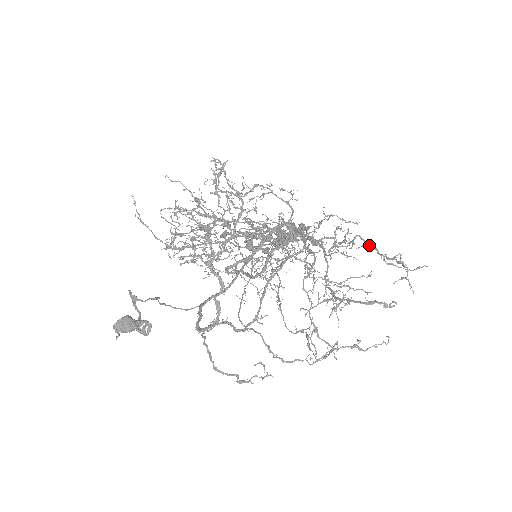
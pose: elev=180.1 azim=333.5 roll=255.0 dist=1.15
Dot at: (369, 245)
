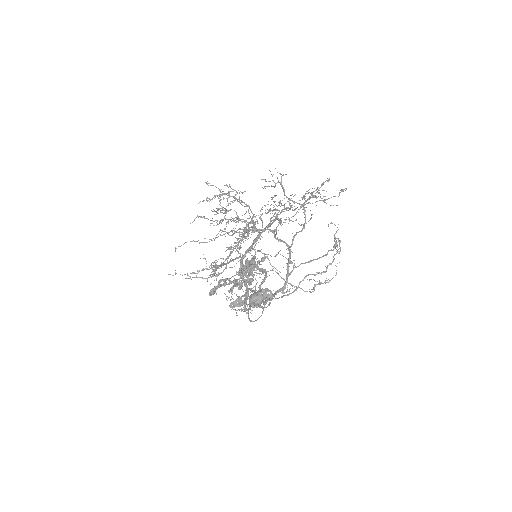
Dot at: occluded
